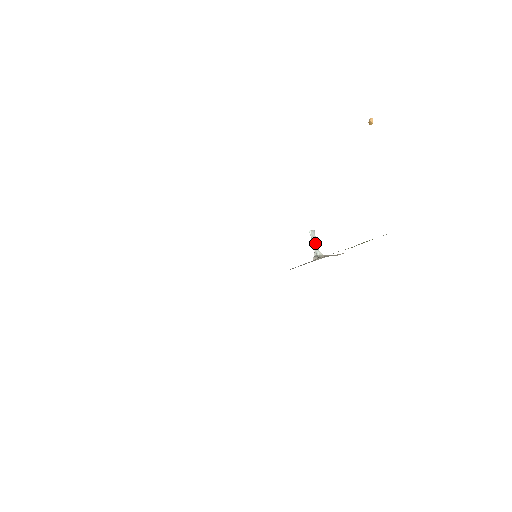
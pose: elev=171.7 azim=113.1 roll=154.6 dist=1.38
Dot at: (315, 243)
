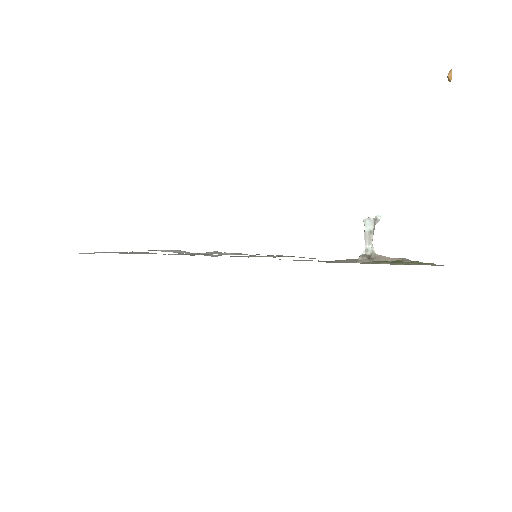
Dot at: (369, 236)
